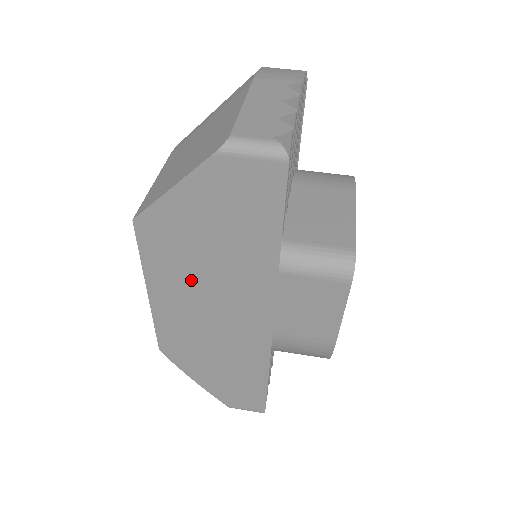
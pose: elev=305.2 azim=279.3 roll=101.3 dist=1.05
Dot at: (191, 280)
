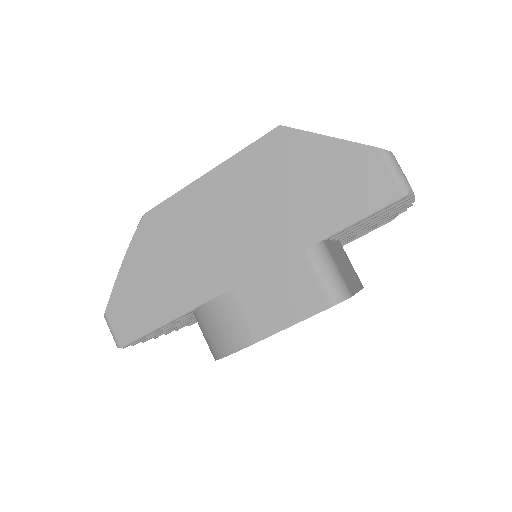
Dot at: (248, 195)
